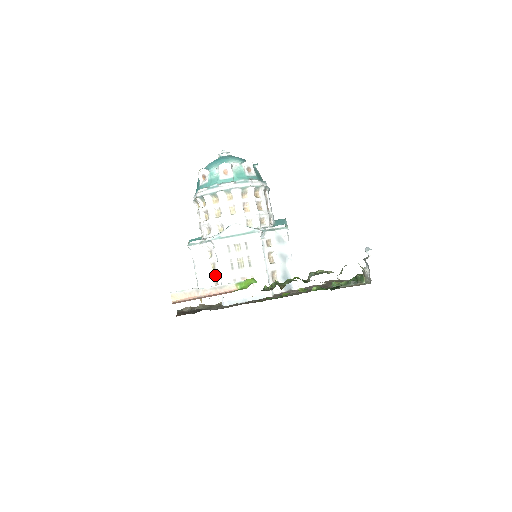
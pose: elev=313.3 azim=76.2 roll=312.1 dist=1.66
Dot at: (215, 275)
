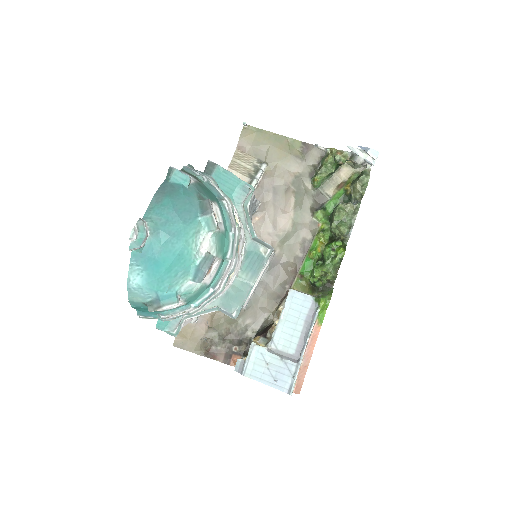
Dot at: occluded
